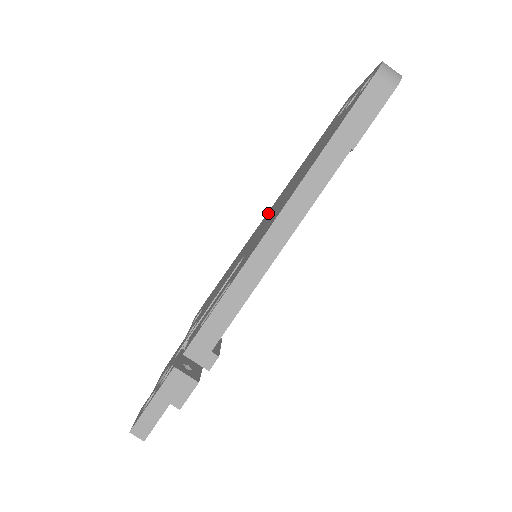
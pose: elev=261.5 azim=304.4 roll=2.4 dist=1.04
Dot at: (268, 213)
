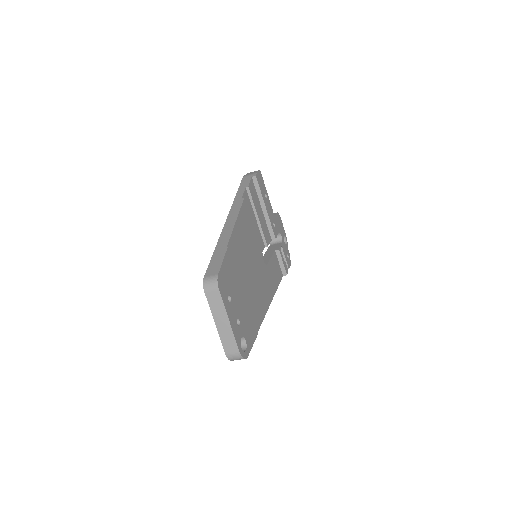
Dot at: occluded
